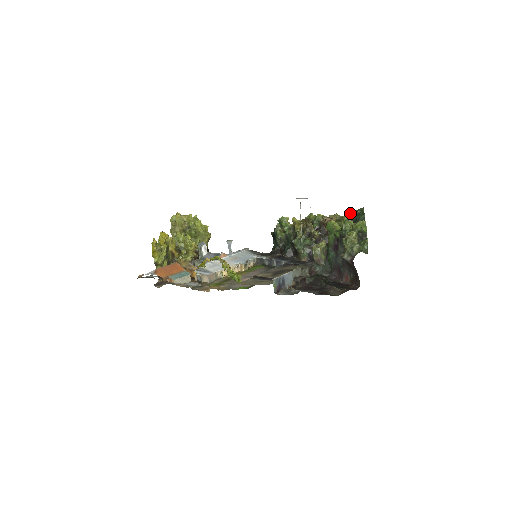
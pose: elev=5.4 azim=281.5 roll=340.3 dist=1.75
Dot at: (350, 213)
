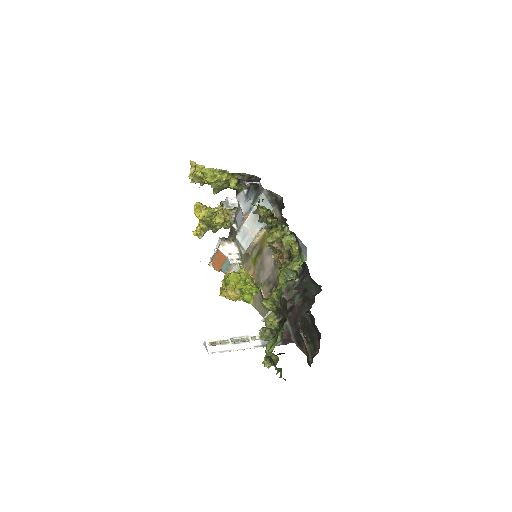
Dot at: occluded
